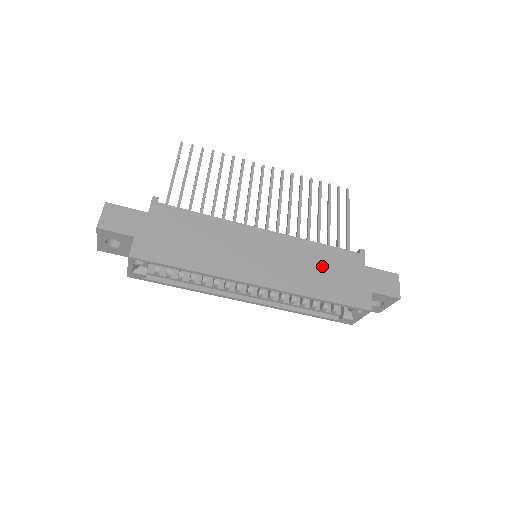
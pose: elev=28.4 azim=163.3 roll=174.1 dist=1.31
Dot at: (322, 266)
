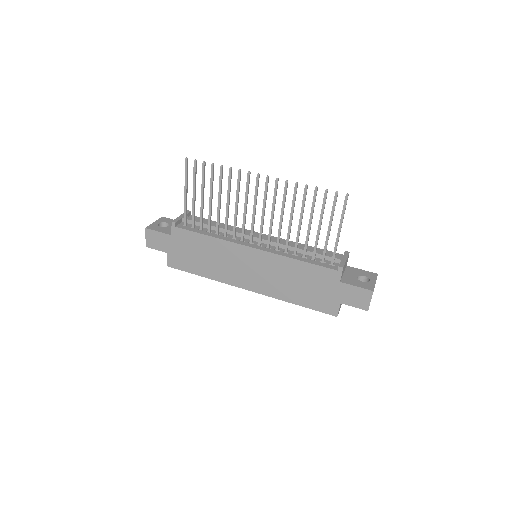
Dot at: (299, 280)
